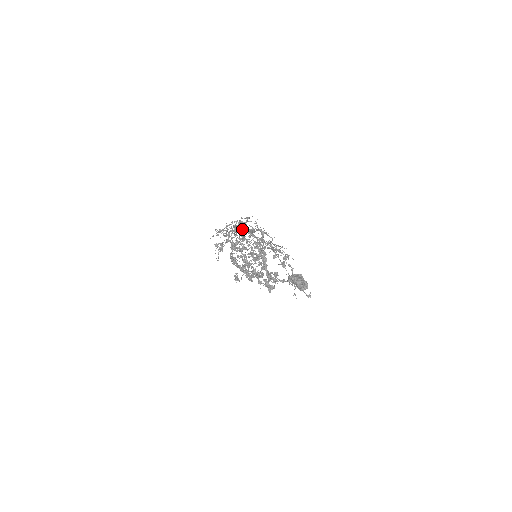
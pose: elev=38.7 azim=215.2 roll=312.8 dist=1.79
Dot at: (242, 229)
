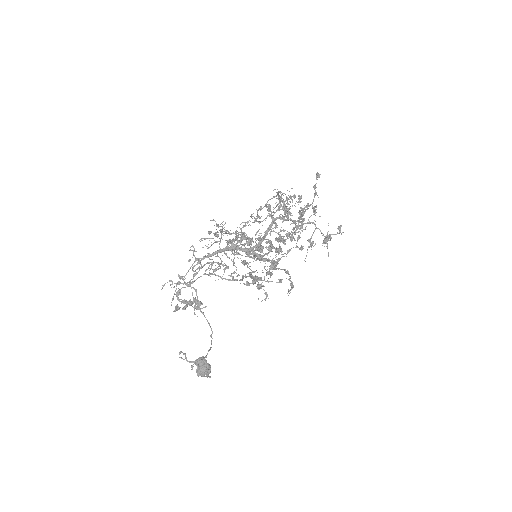
Dot at: (231, 251)
